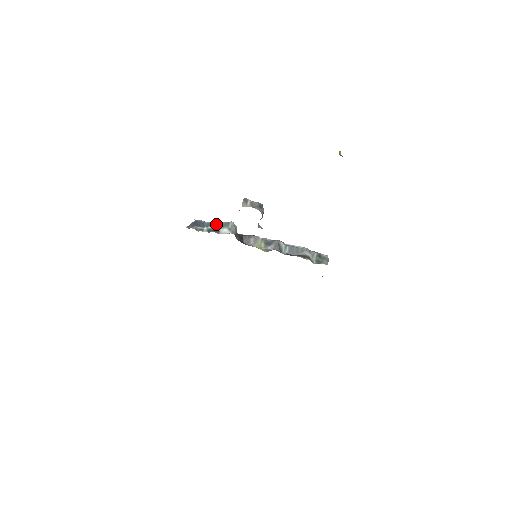
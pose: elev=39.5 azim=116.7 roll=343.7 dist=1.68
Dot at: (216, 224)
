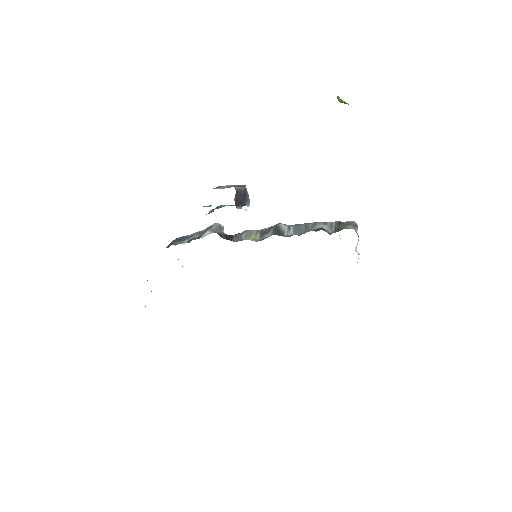
Dot at: (199, 232)
